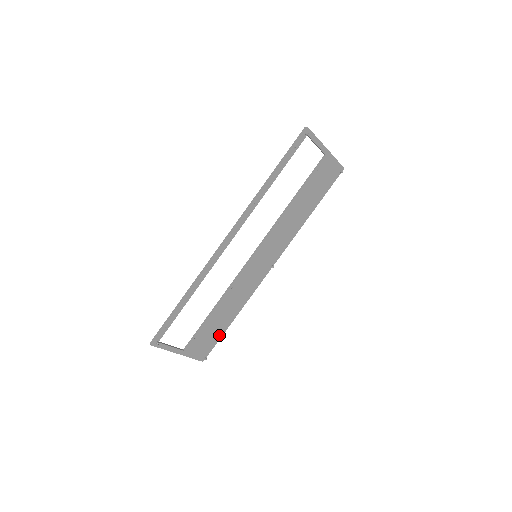
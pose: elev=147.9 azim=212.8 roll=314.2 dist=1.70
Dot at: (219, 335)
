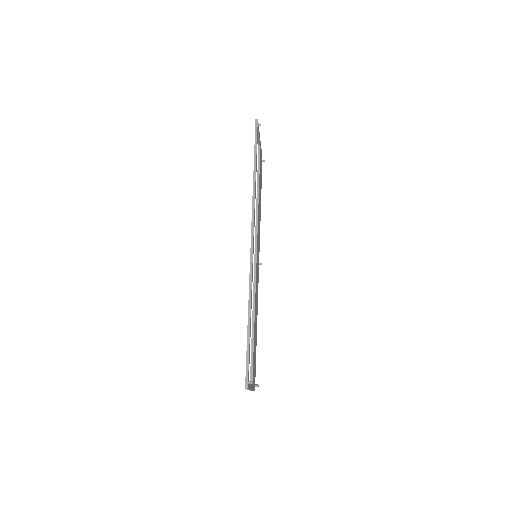
Dot at: (255, 354)
